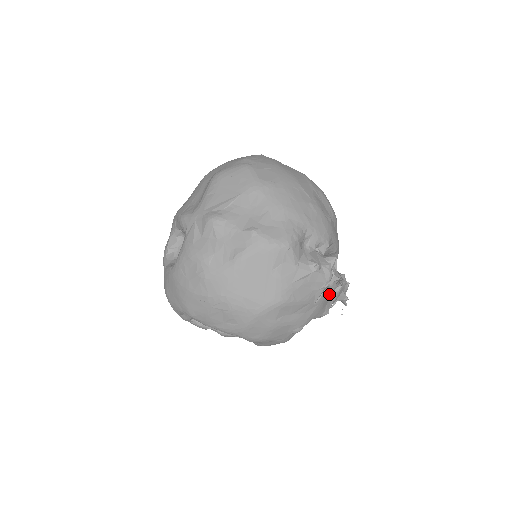
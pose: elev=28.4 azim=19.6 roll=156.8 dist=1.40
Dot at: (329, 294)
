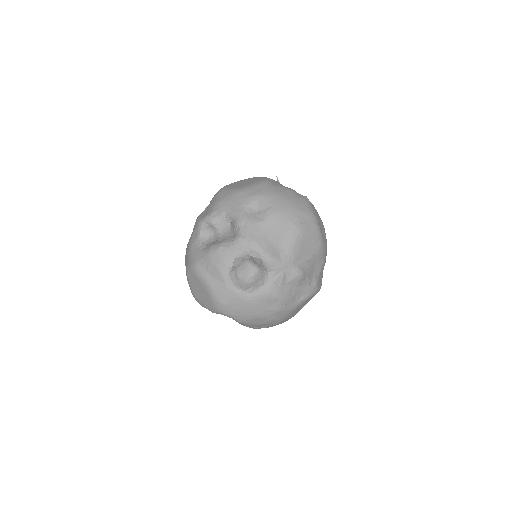
Dot at: occluded
